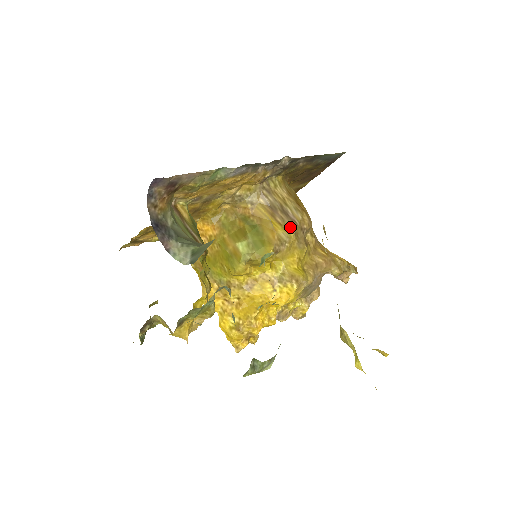
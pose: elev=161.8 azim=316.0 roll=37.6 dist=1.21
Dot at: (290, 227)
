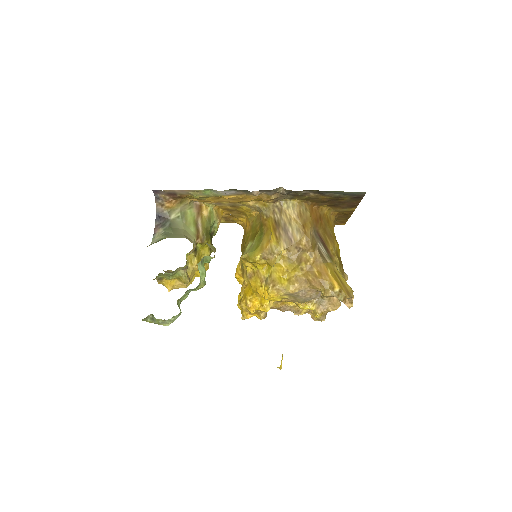
Dot at: (284, 243)
